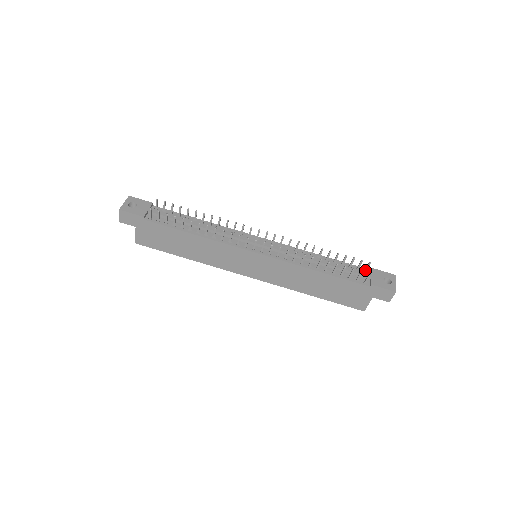
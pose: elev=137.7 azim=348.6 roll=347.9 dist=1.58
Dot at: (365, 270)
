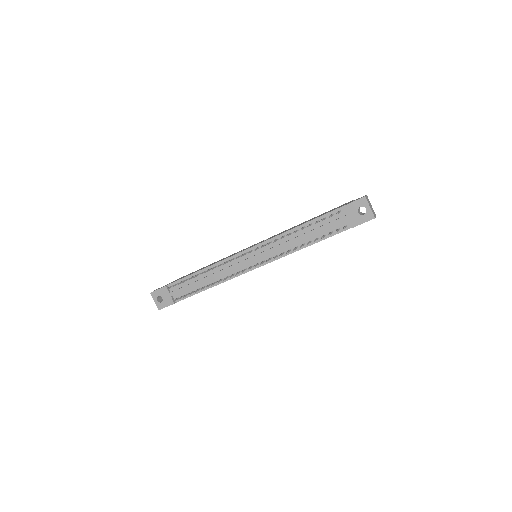
Dot at: occluded
